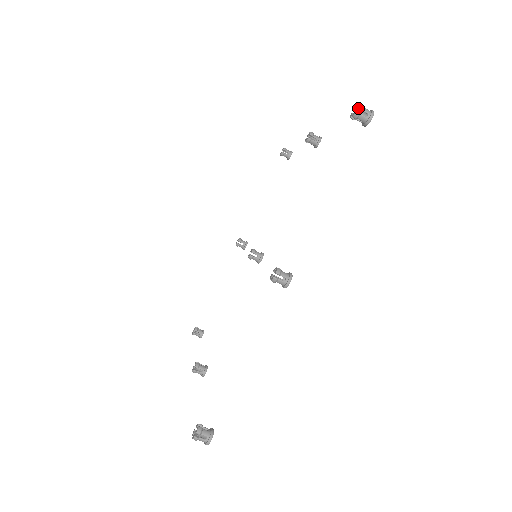
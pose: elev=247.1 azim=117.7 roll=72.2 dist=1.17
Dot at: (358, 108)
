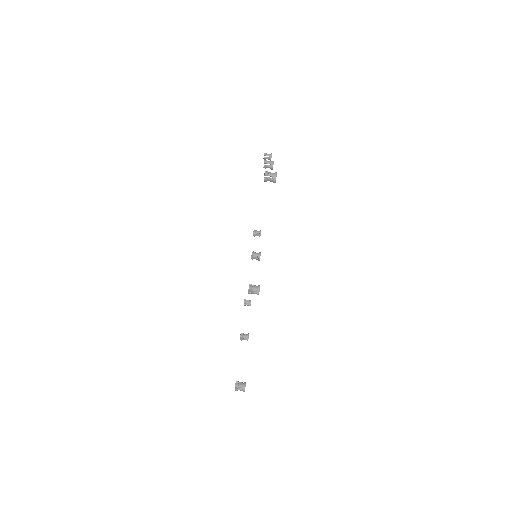
Dot at: occluded
